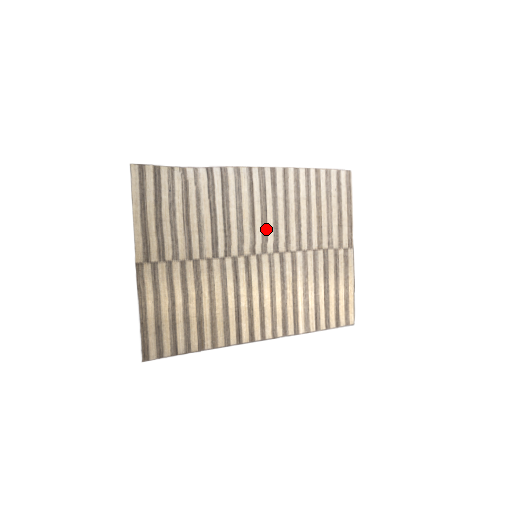
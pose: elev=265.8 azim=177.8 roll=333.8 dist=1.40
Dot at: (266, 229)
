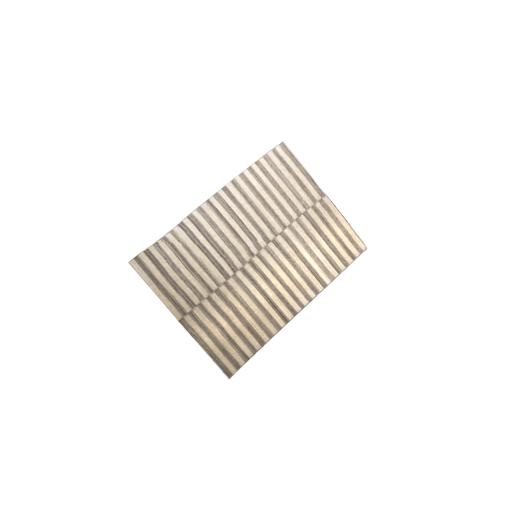
Dot at: (250, 232)
